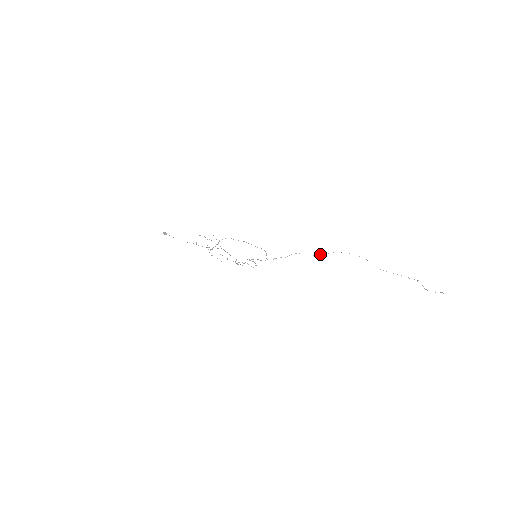
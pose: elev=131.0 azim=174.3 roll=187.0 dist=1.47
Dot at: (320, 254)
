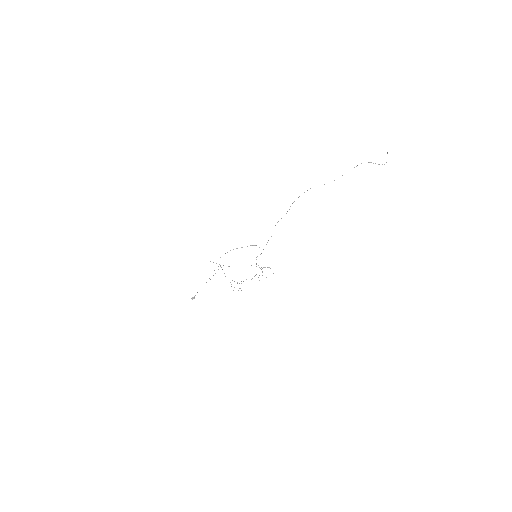
Dot at: (286, 213)
